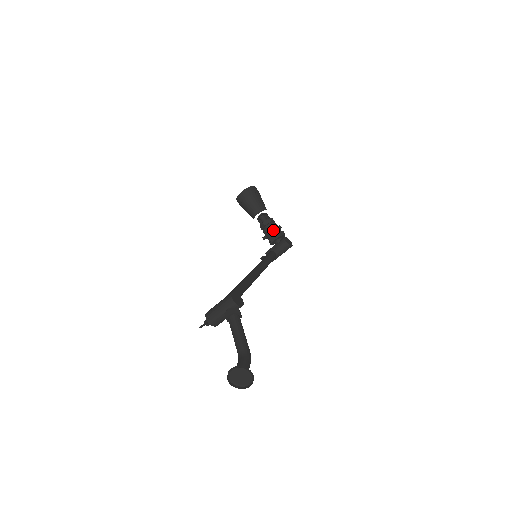
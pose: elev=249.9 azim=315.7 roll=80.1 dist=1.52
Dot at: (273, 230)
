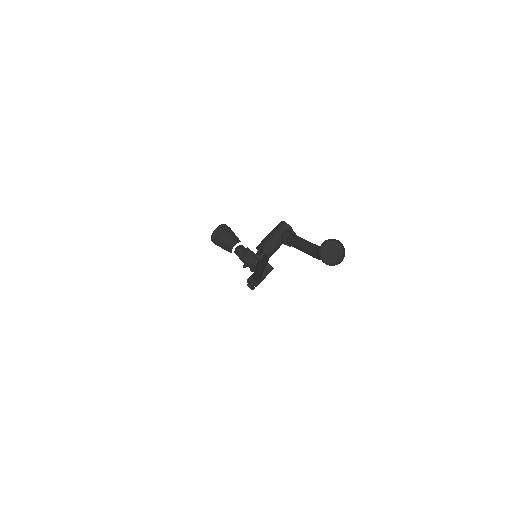
Dot at: (254, 255)
